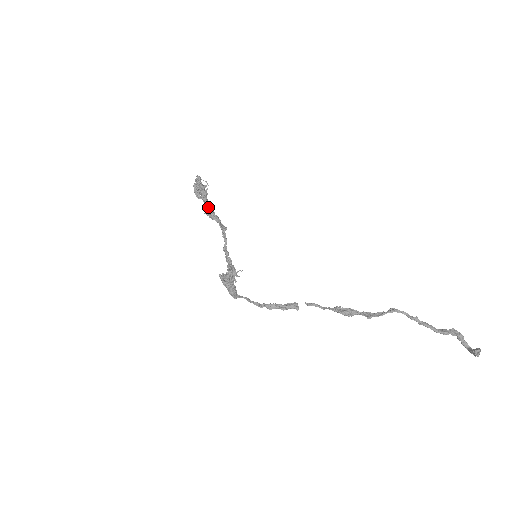
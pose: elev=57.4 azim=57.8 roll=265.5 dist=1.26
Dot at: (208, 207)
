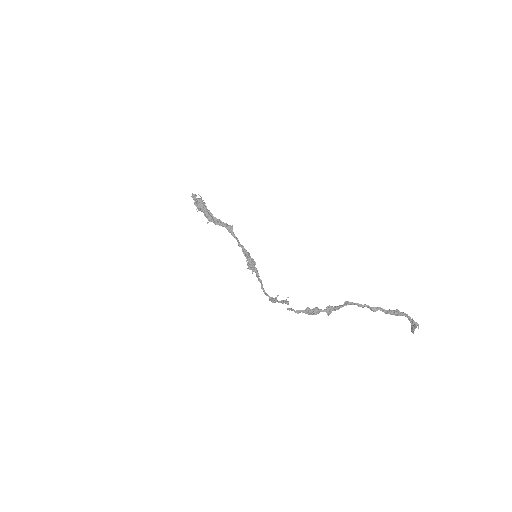
Dot at: occluded
